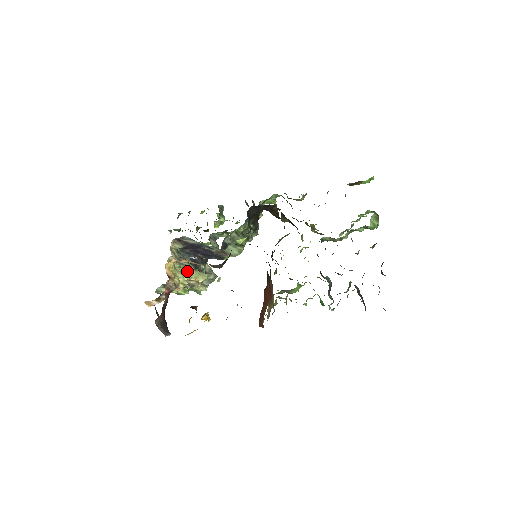
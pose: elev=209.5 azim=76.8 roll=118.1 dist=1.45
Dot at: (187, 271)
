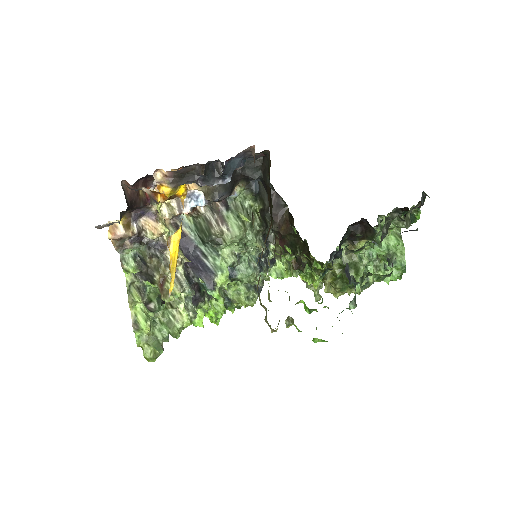
Dot at: occluded
